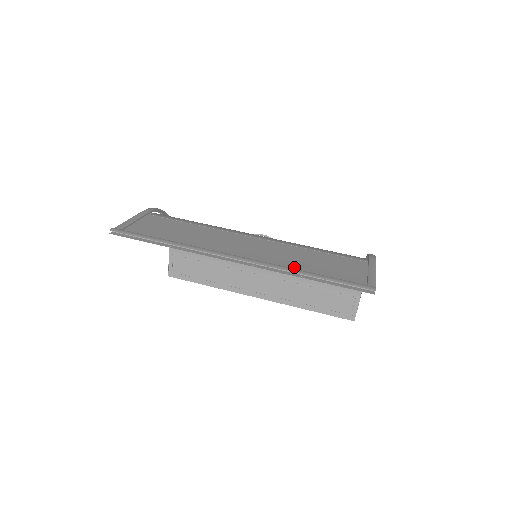
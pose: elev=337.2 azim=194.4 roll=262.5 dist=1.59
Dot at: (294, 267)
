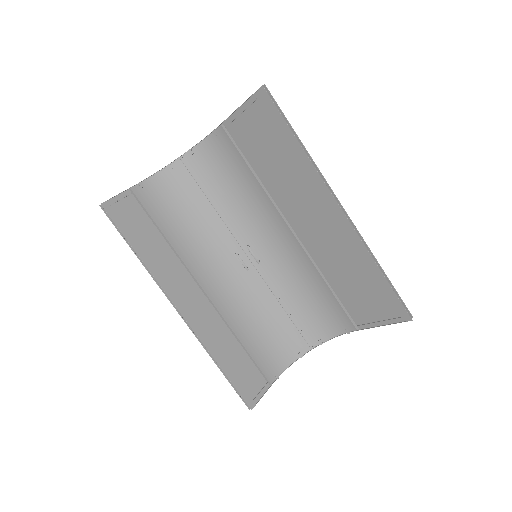
Dot at: (360, 260)
